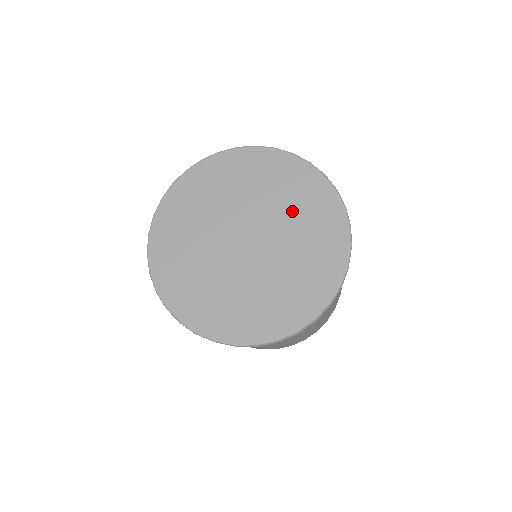
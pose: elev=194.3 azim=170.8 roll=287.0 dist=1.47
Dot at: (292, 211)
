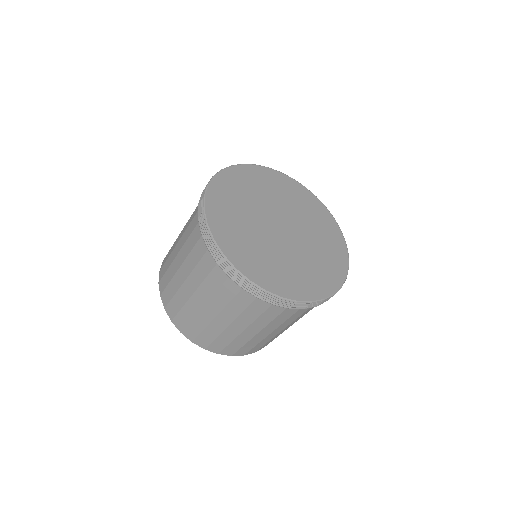
Dot at: (318, 241)
